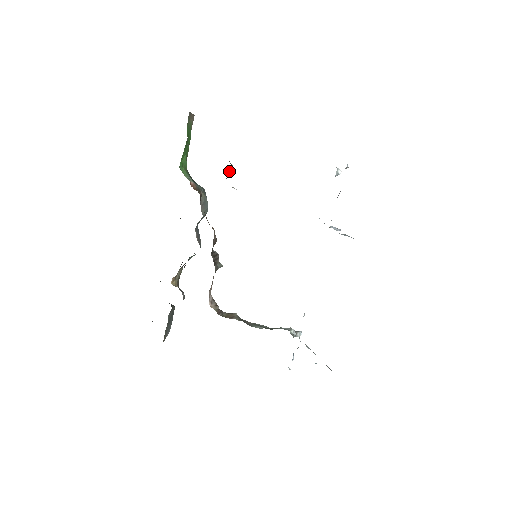
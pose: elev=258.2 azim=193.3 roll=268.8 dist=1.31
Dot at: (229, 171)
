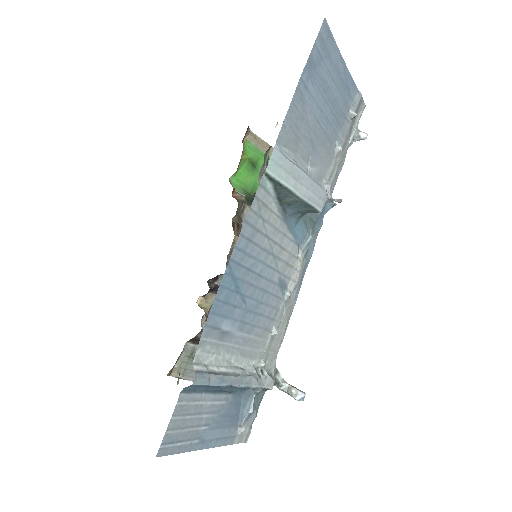
Dot at: occluded
